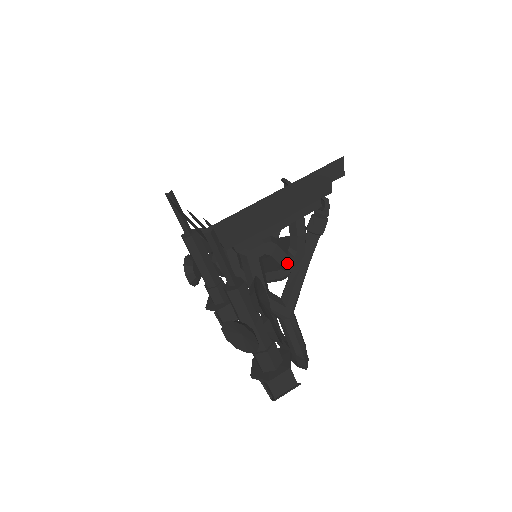
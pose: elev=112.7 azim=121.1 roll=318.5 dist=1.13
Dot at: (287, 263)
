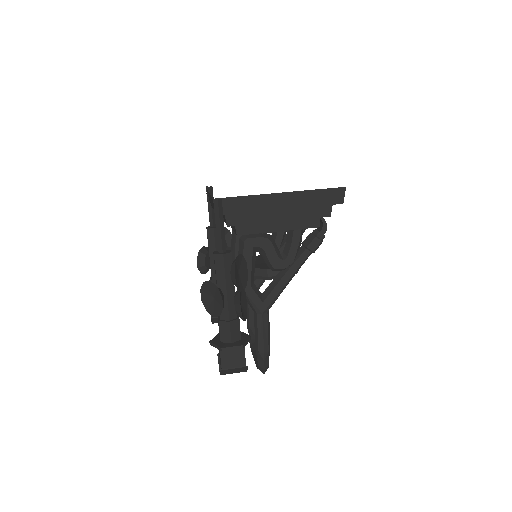
Dot at: (276, 263)
